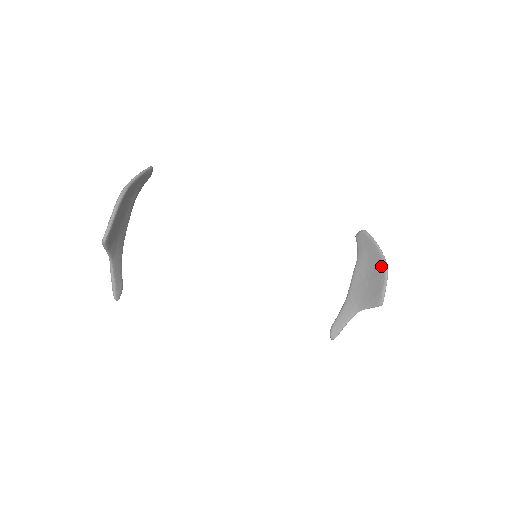
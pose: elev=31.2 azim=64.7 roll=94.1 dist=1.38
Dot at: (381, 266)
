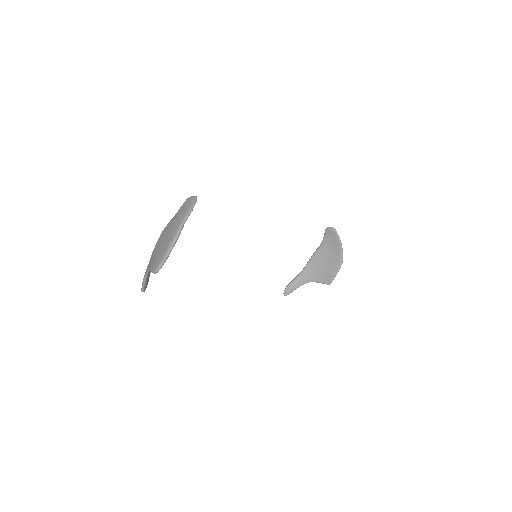
Dot at: (338, 259)
